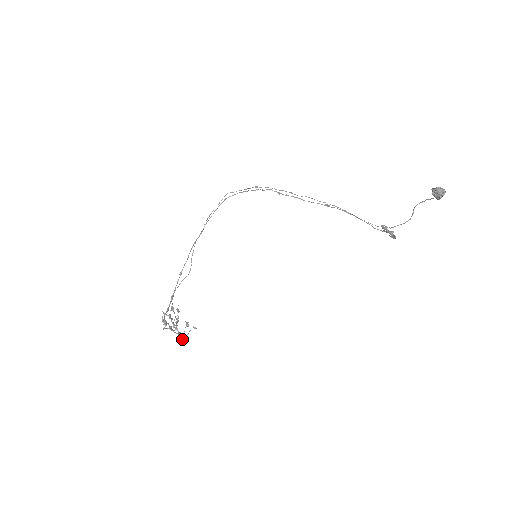
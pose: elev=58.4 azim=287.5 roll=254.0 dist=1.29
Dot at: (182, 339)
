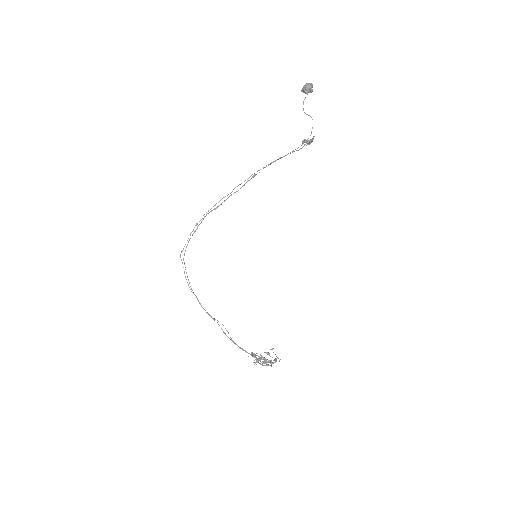
Dot at: occluded
